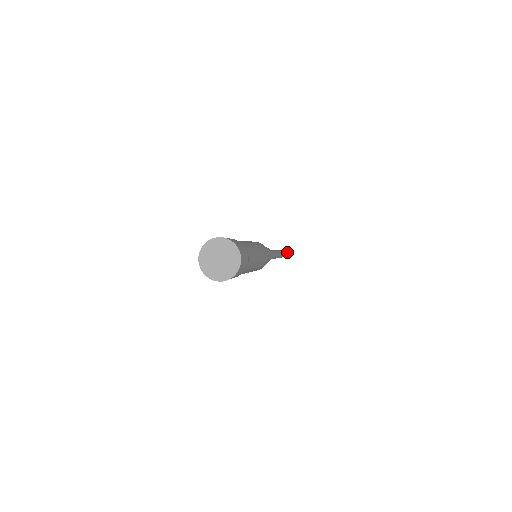
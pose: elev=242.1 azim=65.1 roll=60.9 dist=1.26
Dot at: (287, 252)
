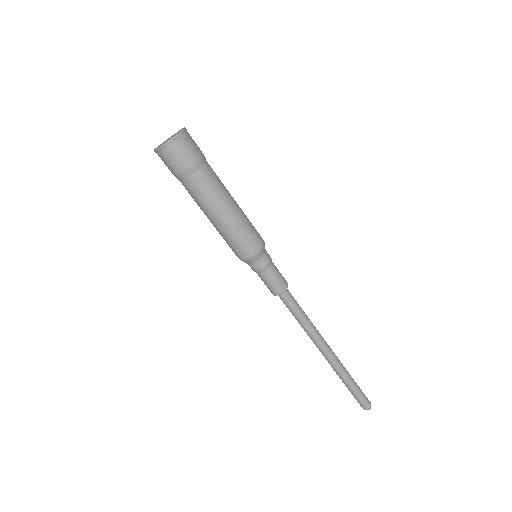
Dot at: (359, 389)
